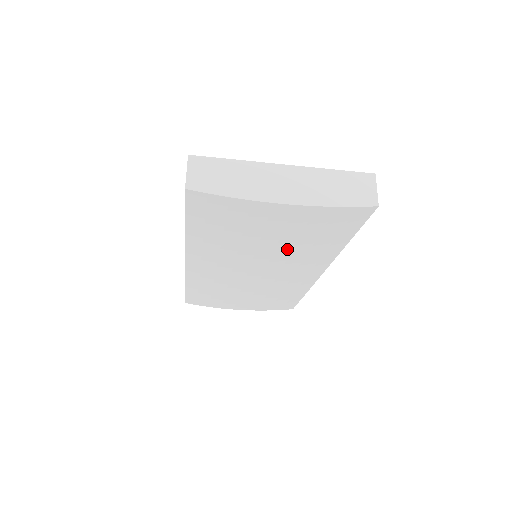
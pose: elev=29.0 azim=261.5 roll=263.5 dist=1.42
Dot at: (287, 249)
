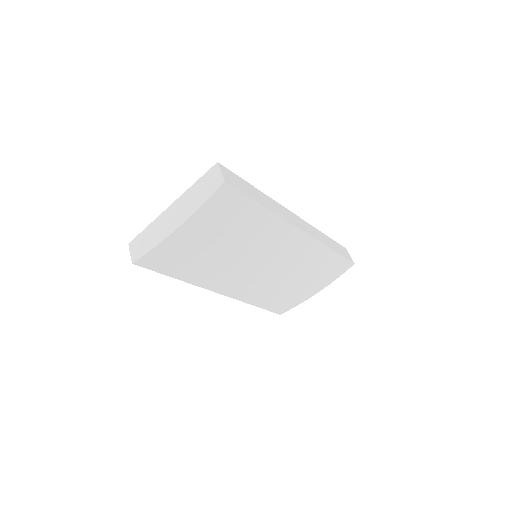
Dot at: (240, 242)
